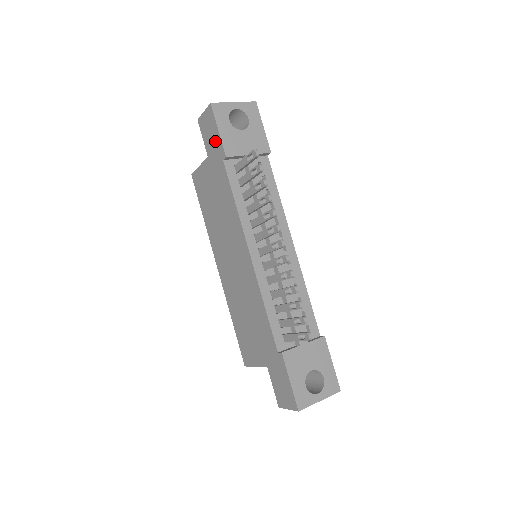
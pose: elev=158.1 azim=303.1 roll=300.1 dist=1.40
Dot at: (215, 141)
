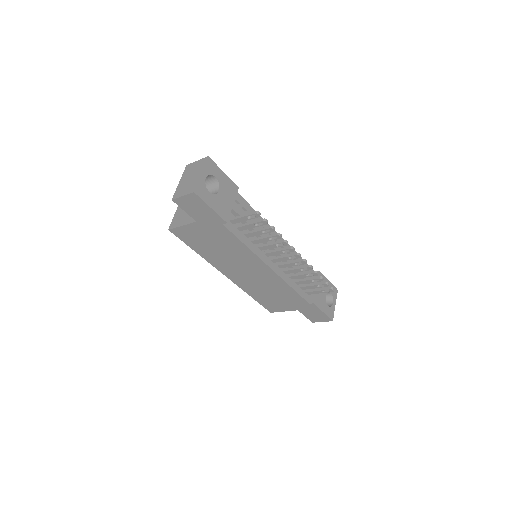
Dot at: (207, 214)
